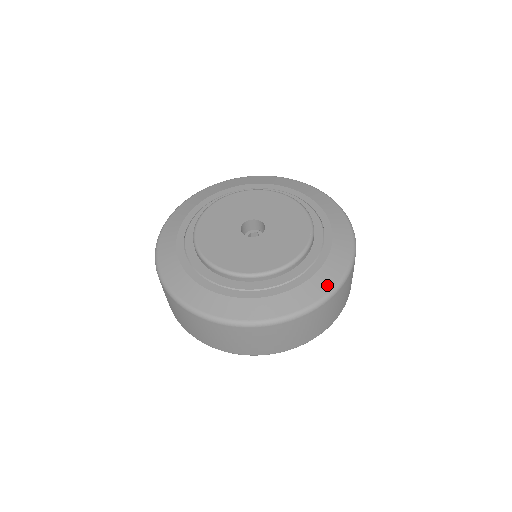
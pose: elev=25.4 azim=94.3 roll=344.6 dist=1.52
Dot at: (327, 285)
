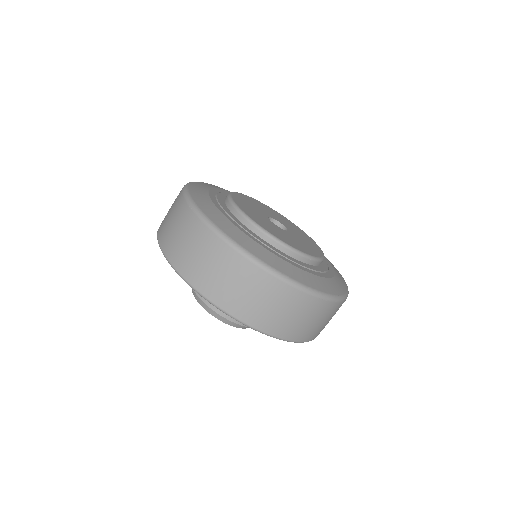
Dot at: (332, 290)
